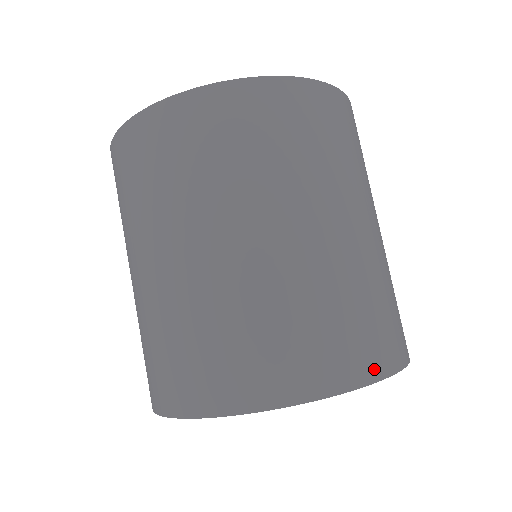
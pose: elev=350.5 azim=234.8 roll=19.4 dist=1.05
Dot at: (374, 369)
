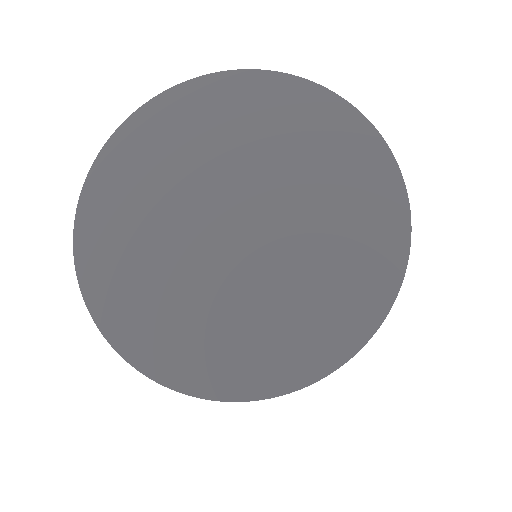
Dot at: occluded
